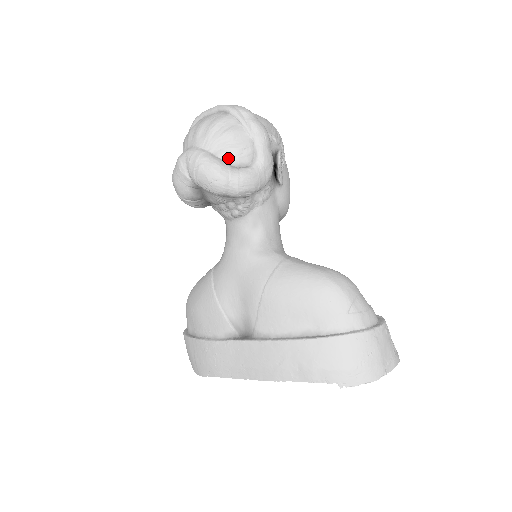
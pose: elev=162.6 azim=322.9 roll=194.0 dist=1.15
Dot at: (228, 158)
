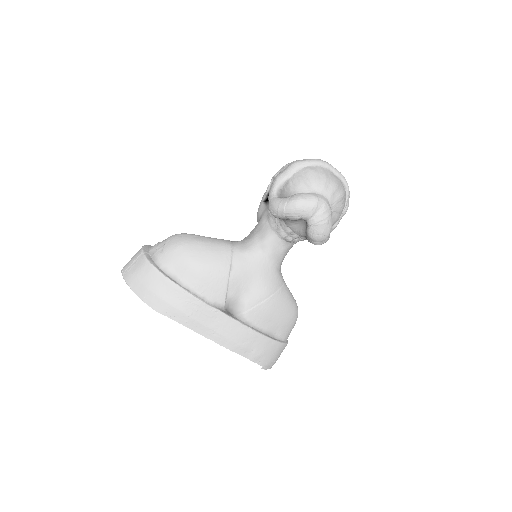
Dot at: (332, 222)
